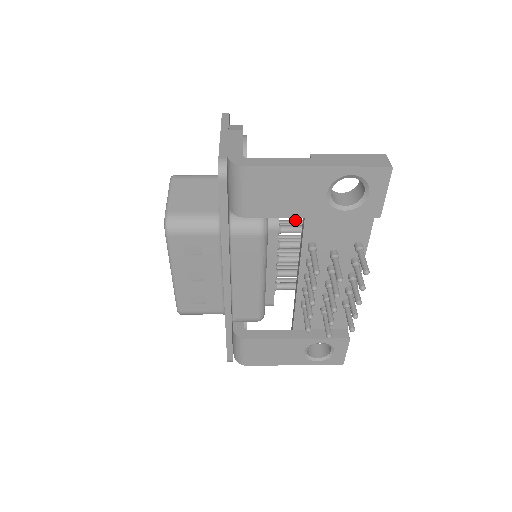
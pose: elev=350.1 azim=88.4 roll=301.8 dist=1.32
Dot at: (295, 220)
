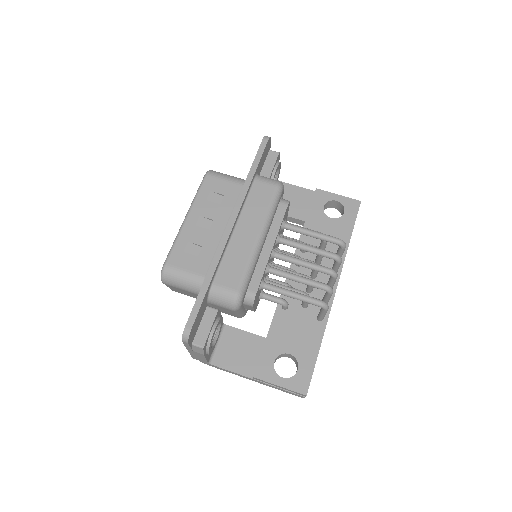
Dot at: (284, 277)
